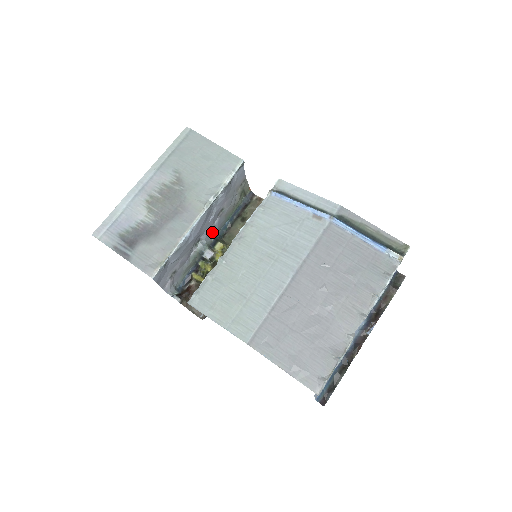
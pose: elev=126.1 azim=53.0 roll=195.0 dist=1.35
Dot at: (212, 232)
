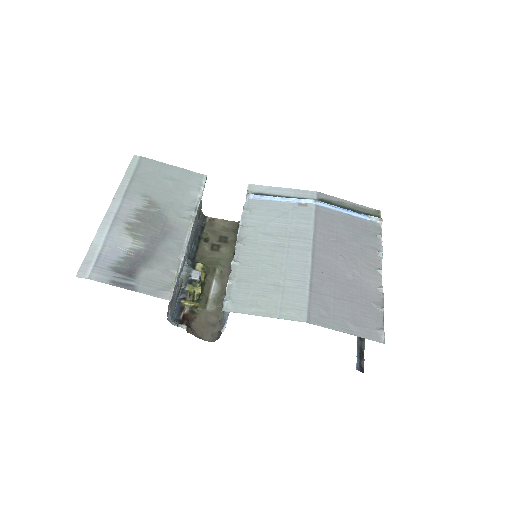
Dot at: occluded
